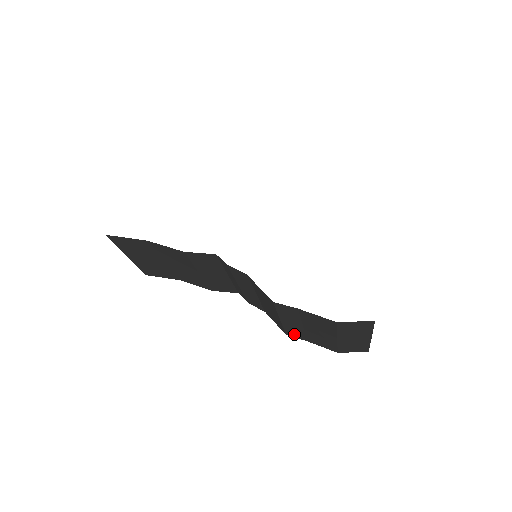
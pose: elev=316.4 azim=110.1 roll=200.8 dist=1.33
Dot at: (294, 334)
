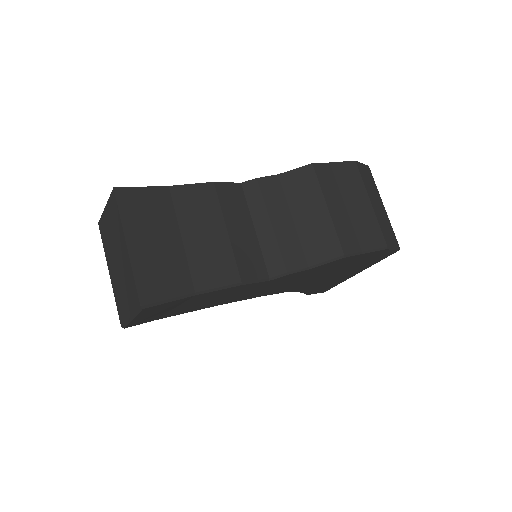
Dot at: (348, 242)
